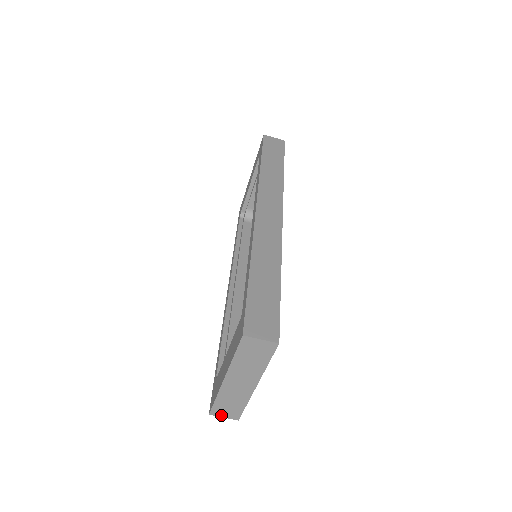
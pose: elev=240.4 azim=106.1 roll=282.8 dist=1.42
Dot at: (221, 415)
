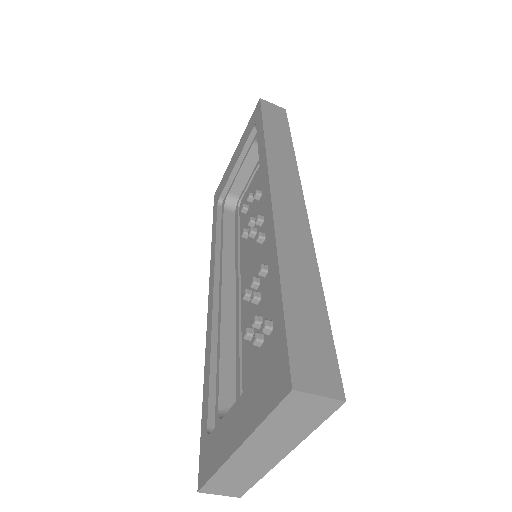
Dot at: (216, 492)
